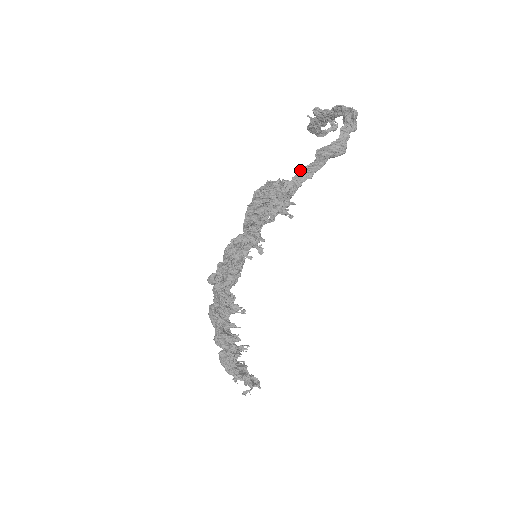
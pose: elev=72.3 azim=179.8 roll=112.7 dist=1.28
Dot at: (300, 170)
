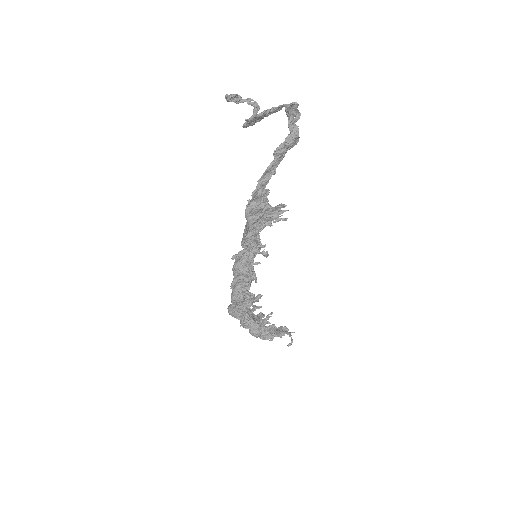
Dot at: (264, 173)
